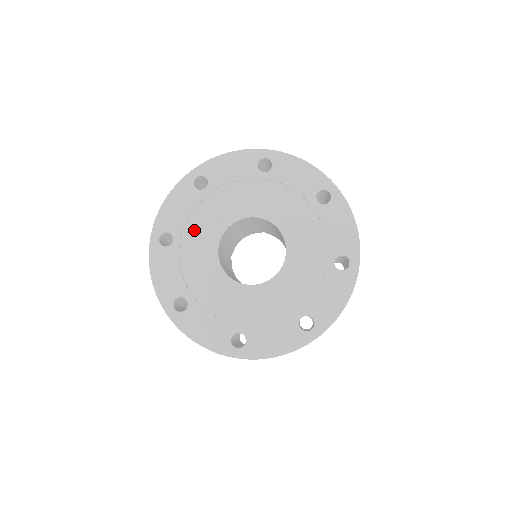
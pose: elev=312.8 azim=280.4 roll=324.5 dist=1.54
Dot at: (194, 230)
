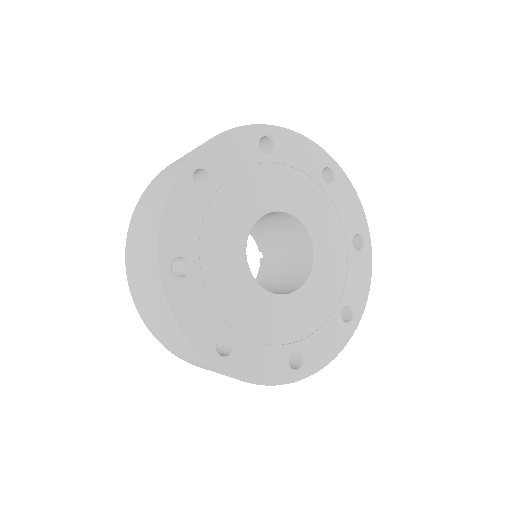
Dot at: (212, 245)
